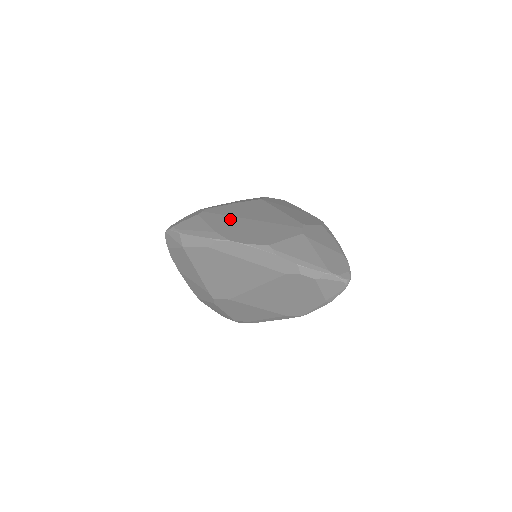
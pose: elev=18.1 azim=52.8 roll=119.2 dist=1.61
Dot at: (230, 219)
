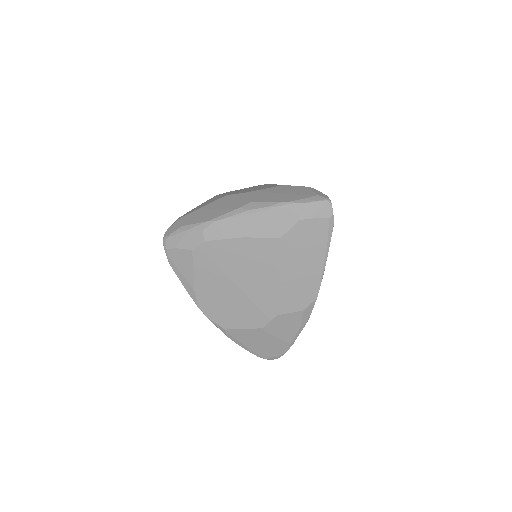
Dot at: (217, 275)
